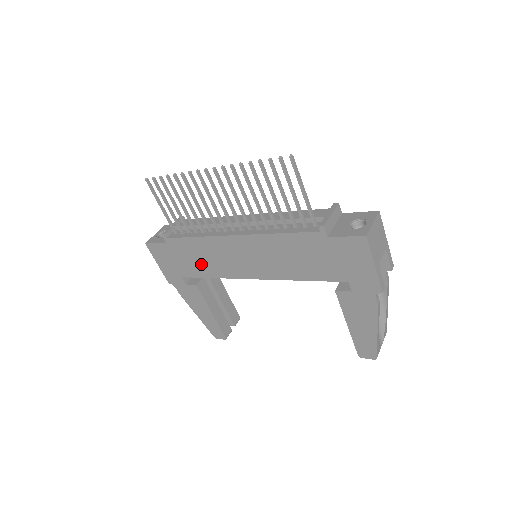
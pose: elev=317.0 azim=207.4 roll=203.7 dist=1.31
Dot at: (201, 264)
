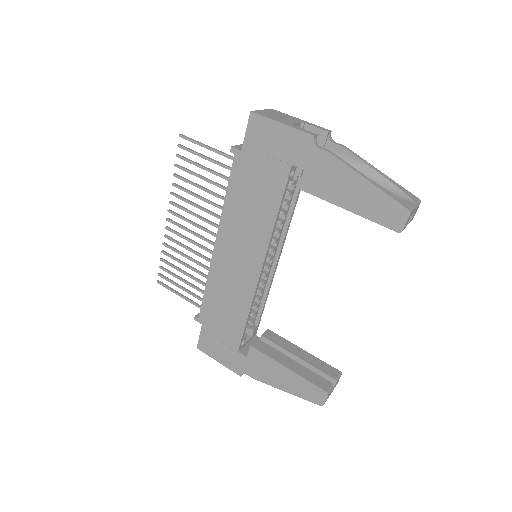
Dot at: (231, 312)
